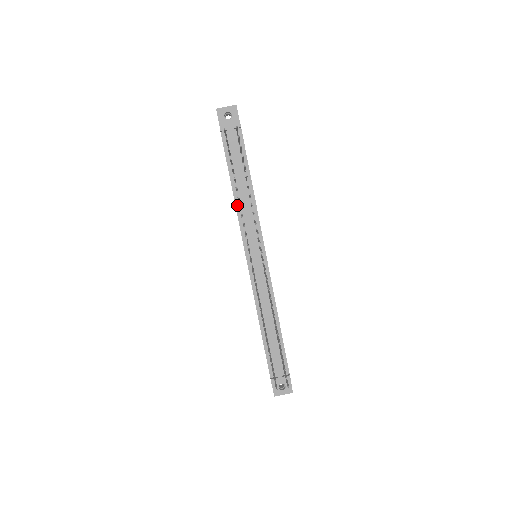
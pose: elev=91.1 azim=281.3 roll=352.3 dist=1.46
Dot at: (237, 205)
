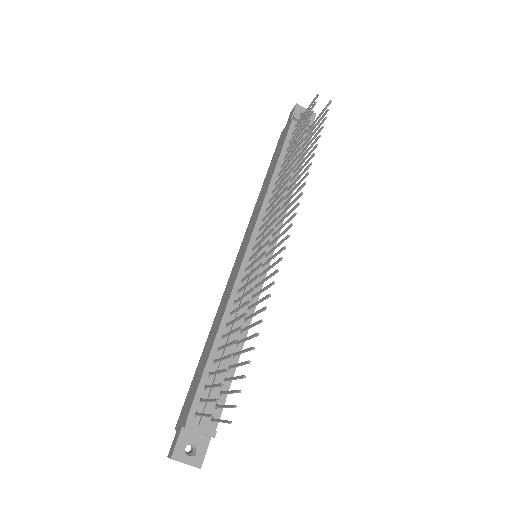
Dot at: (270, 188)
